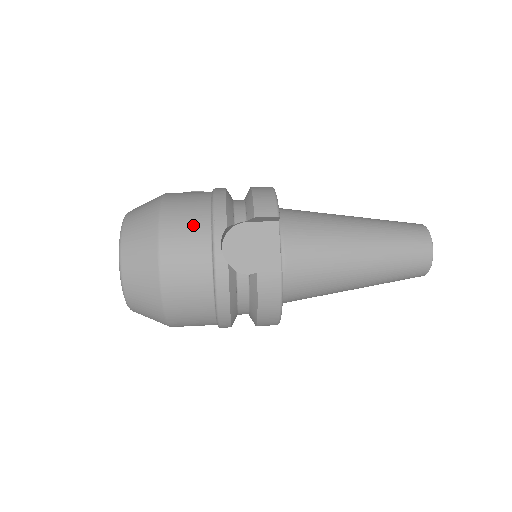
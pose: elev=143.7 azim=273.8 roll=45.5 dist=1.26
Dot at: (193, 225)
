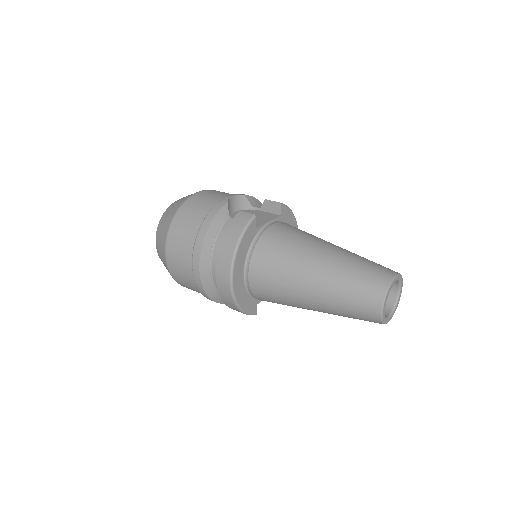
Dot at: (228, 193)
